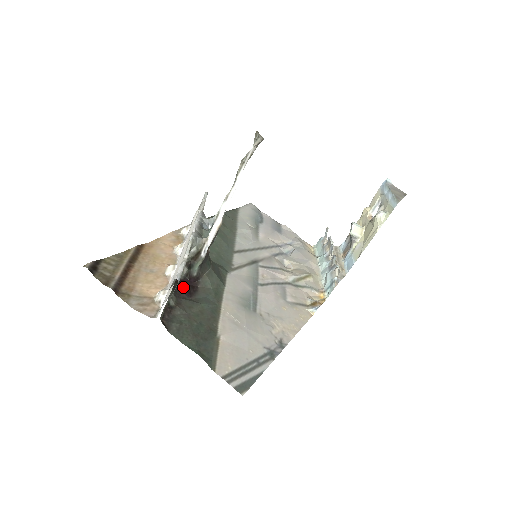
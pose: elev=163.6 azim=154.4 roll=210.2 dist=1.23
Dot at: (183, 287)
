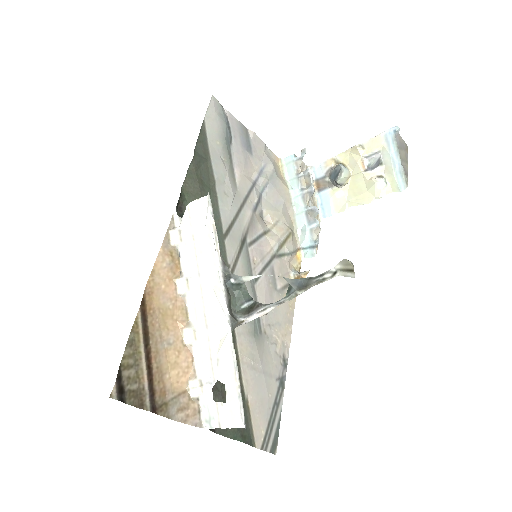
Dot at: occluded
